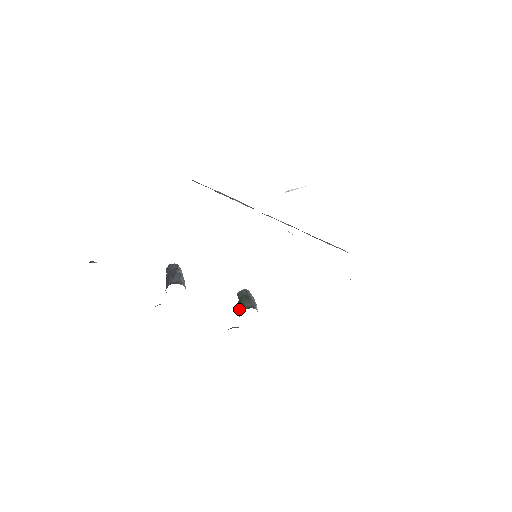
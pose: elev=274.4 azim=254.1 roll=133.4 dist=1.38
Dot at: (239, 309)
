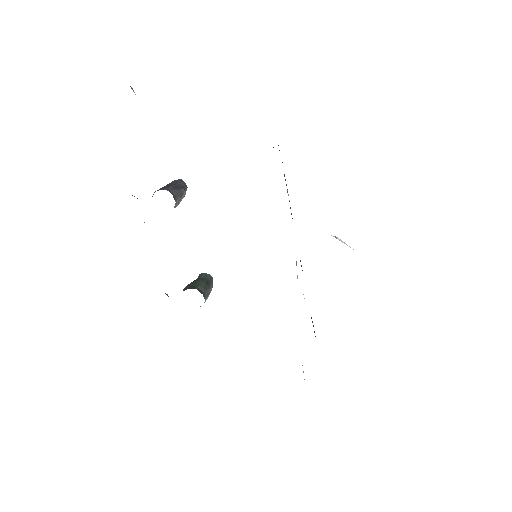
Dot at: (190, 285)
